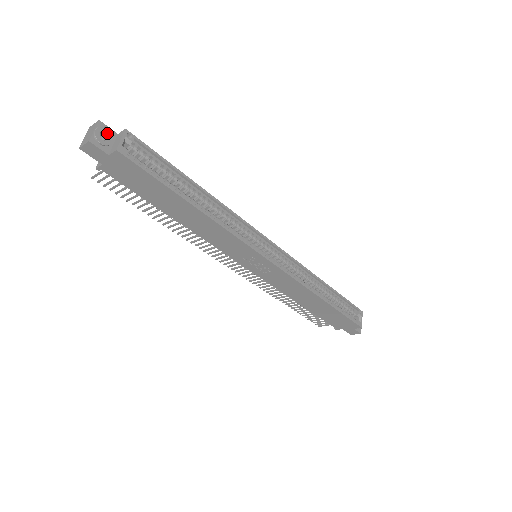
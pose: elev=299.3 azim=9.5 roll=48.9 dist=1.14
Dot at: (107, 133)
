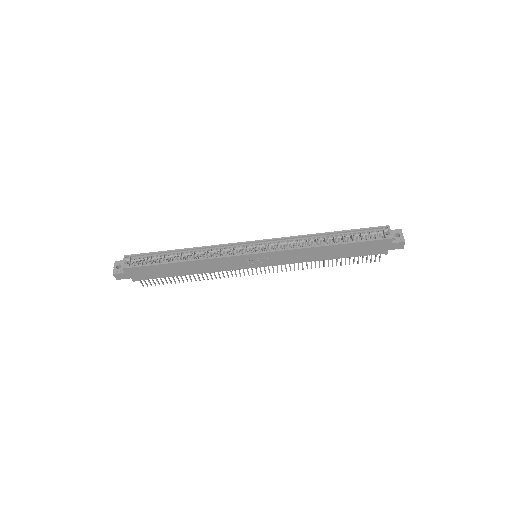
Dot at: (120, 264)
